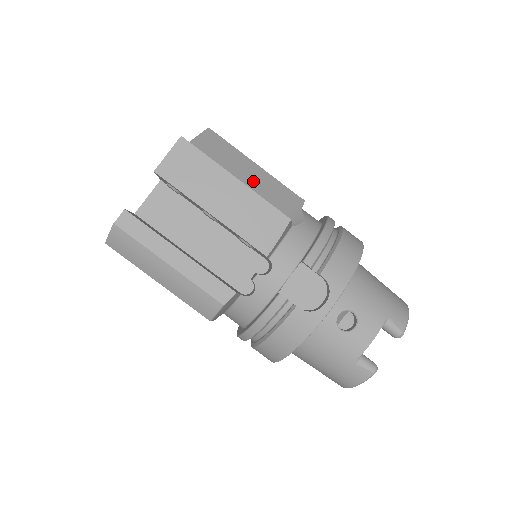
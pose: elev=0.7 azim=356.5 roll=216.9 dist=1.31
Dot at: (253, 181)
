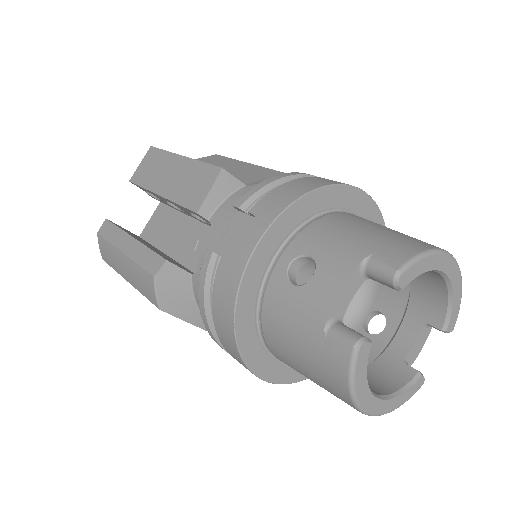
Dot at: (233, 172)
